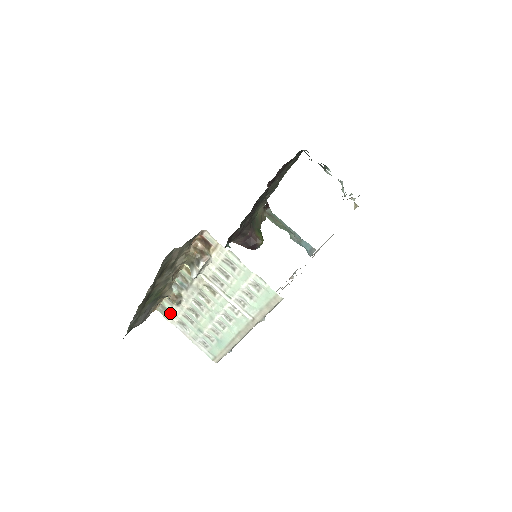
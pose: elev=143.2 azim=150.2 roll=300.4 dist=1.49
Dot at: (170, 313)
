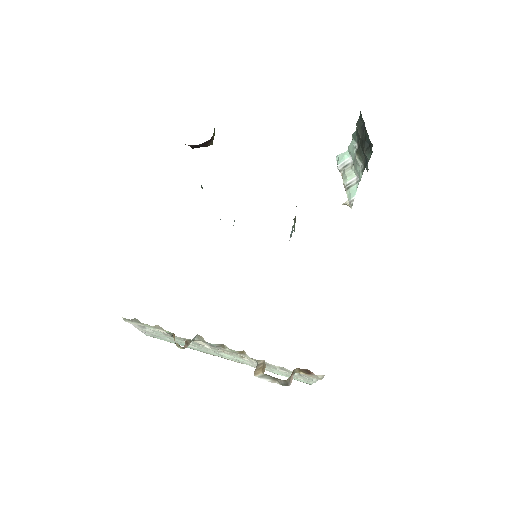
Dot at: (143, 325)
